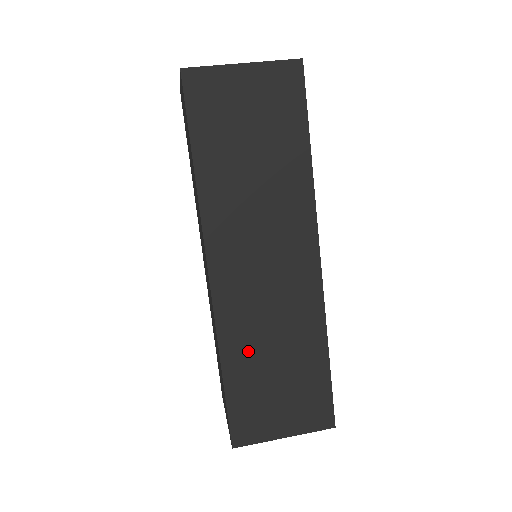
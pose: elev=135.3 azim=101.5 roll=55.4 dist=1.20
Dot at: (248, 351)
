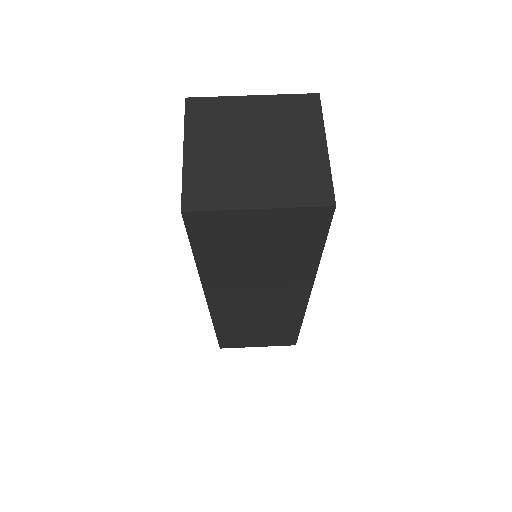
Dot at: (237, 326)
